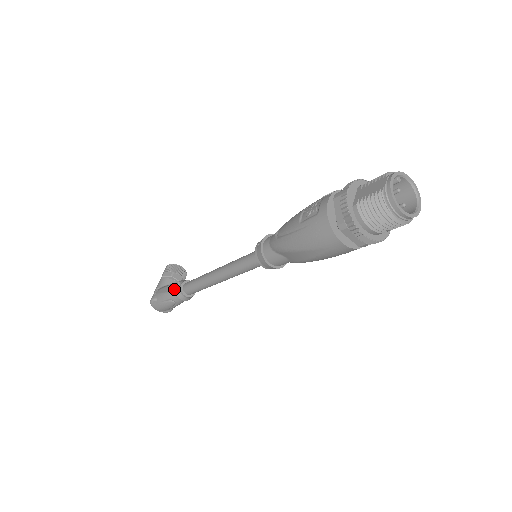
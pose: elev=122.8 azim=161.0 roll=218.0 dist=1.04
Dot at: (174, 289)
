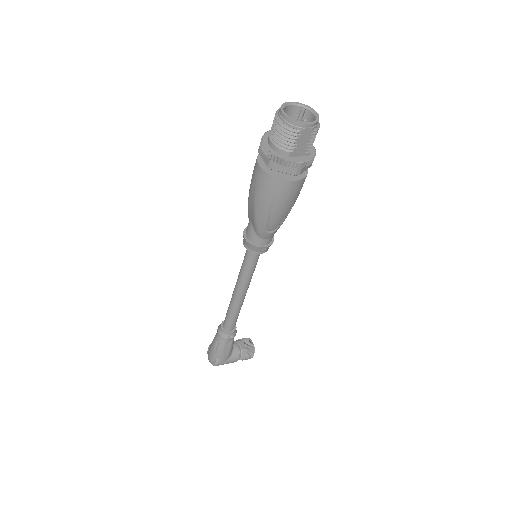
Dot at: occluded
